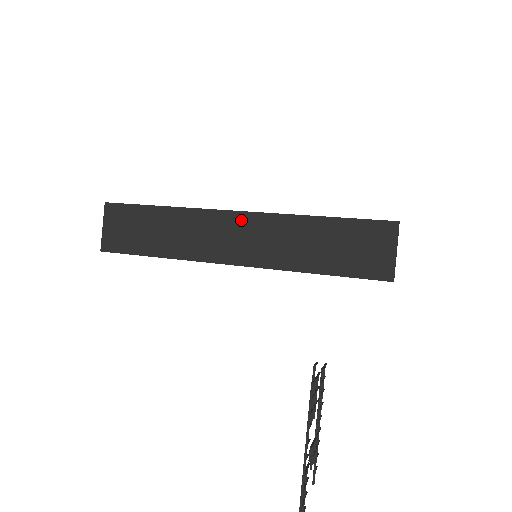
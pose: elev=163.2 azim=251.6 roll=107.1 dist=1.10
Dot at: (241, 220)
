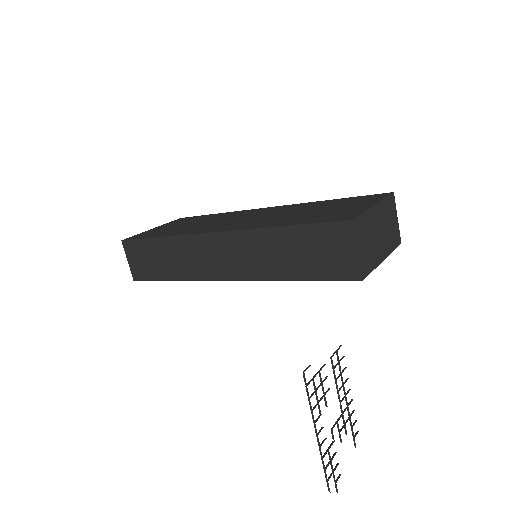
Dot at: (219, 240)
